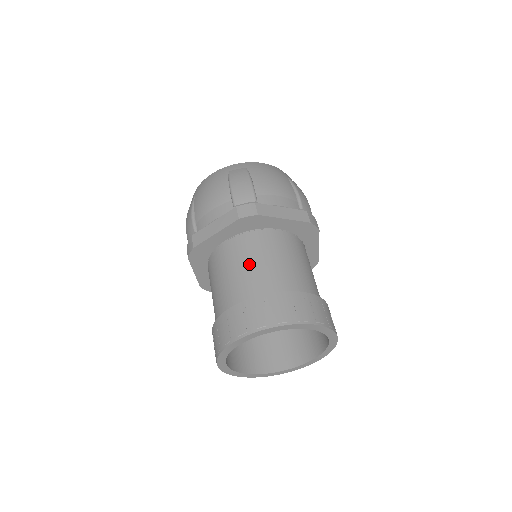
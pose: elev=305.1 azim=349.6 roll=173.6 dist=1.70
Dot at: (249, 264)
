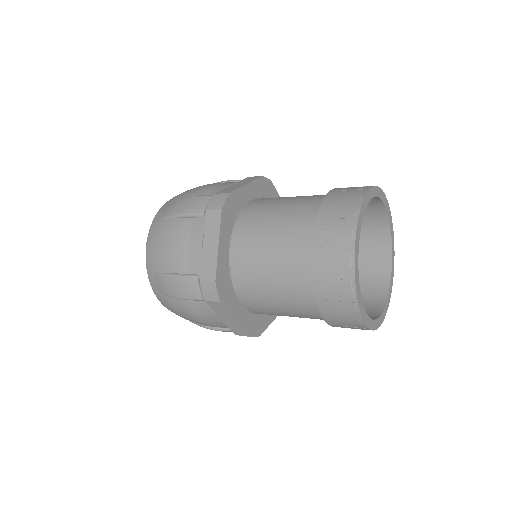
Dot at: occluded
